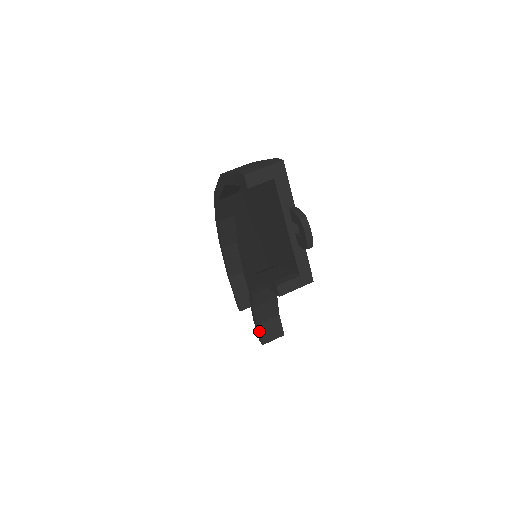
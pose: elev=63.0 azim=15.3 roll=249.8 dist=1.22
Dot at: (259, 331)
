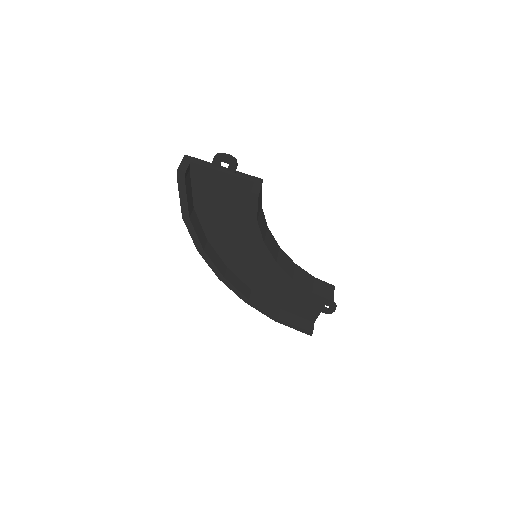
Dot at: (319, 295)
